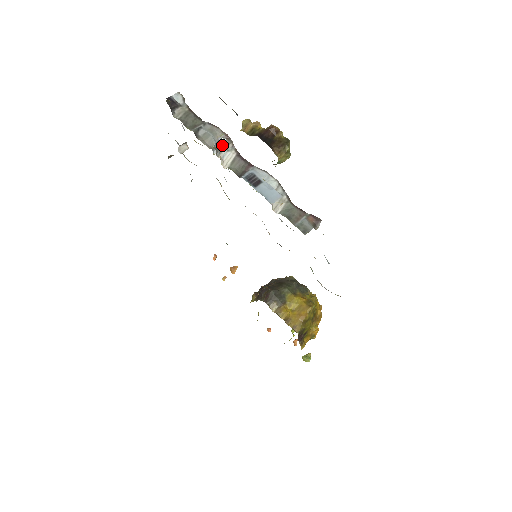
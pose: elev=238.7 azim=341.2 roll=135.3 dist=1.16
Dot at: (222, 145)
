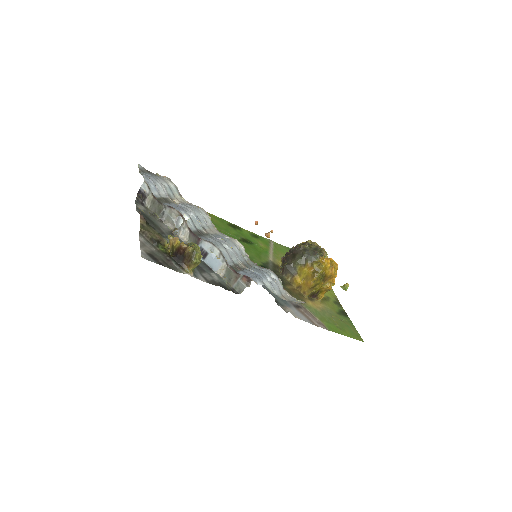
Dot at: (184, 215)
